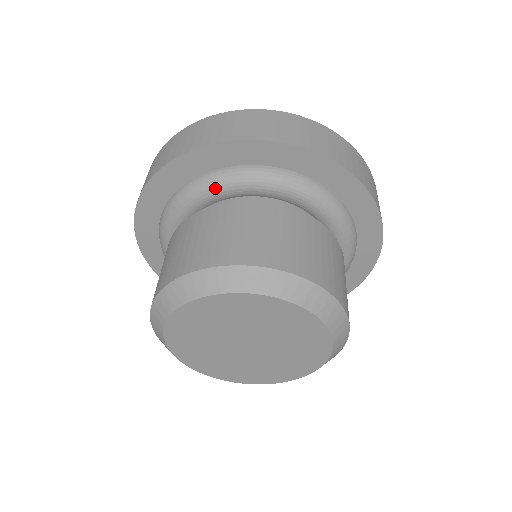
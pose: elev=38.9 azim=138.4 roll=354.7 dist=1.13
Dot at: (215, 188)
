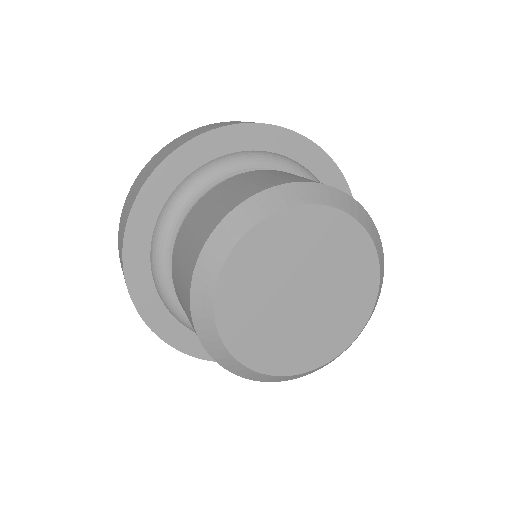
Dot at: (214, 174)
